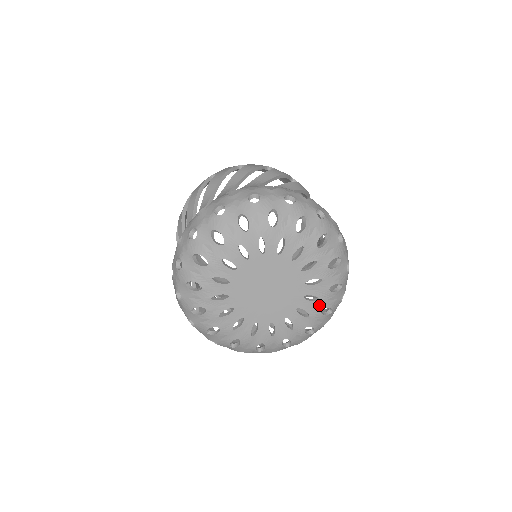
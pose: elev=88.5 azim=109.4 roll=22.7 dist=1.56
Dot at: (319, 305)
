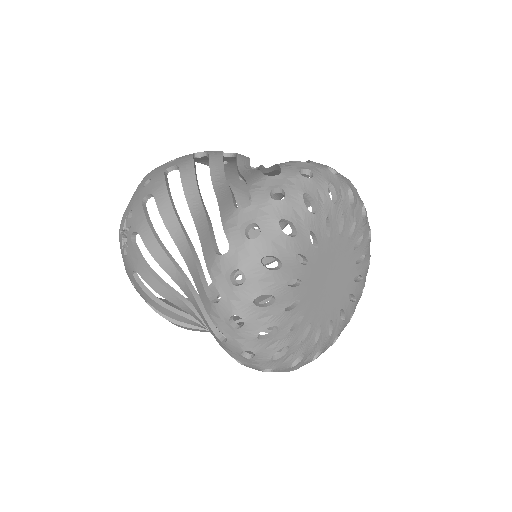
Dot at: (361, 285)
